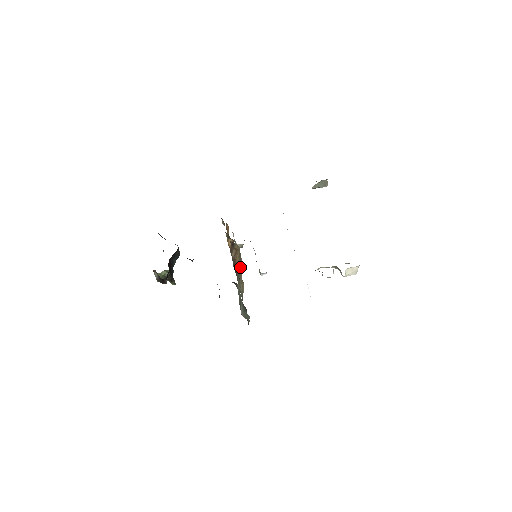
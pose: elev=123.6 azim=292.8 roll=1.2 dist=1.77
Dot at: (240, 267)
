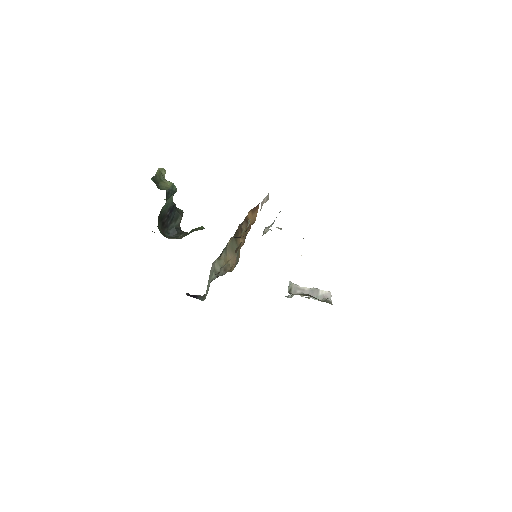
Dot at: occluded
